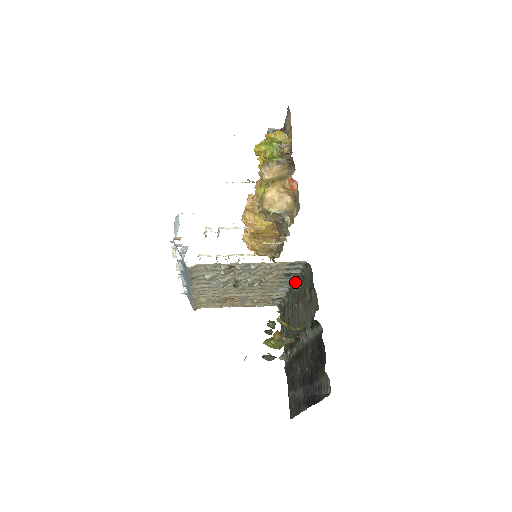
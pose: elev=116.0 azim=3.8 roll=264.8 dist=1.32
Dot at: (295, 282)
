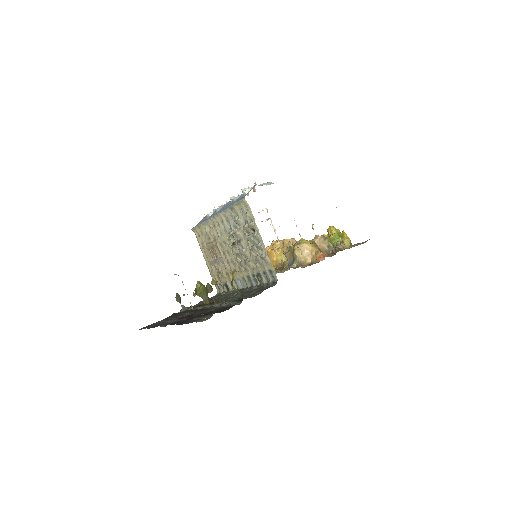
Dot at: (252, 287)
